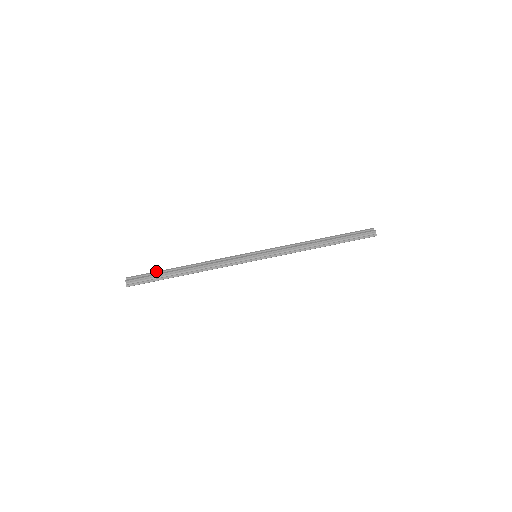
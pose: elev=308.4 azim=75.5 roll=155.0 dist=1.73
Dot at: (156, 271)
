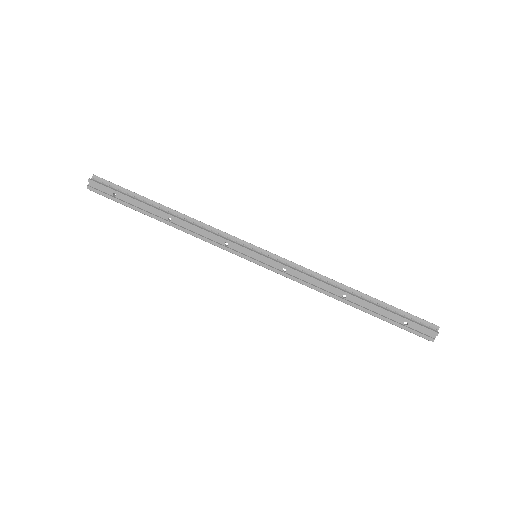
Dot at: (125, 195)
